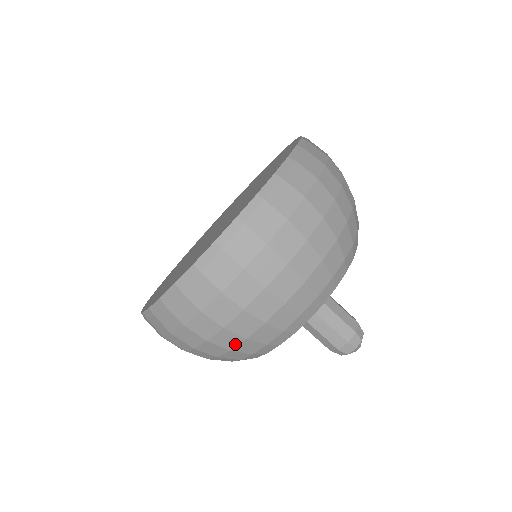
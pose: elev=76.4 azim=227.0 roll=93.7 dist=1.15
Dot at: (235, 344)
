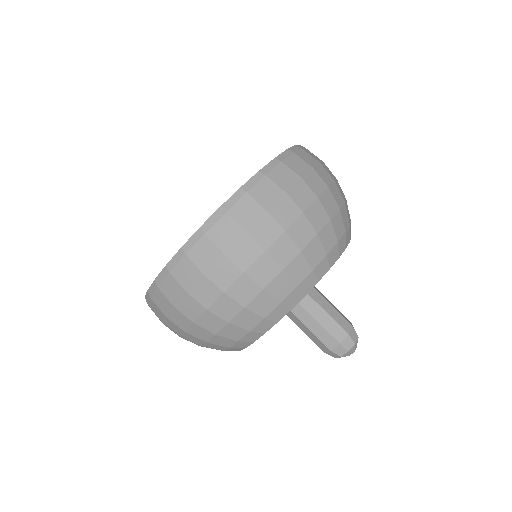
Dot at: (270, 278)
